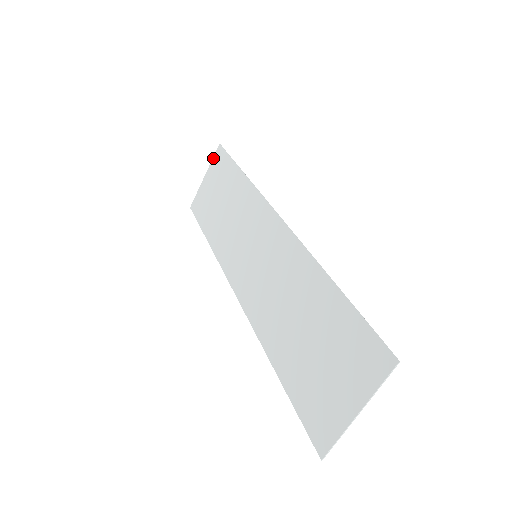
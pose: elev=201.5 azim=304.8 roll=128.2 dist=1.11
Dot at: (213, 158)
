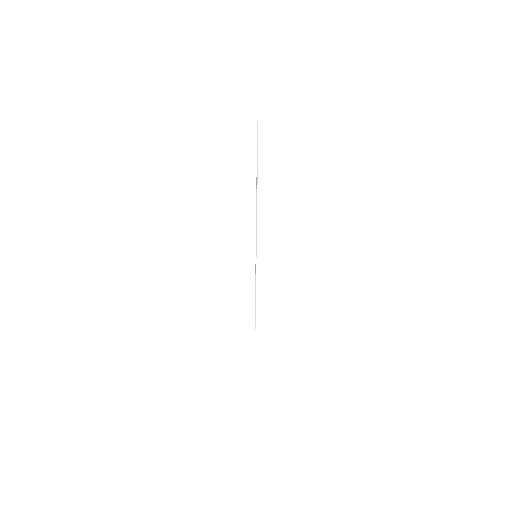
Dot at: occluded
